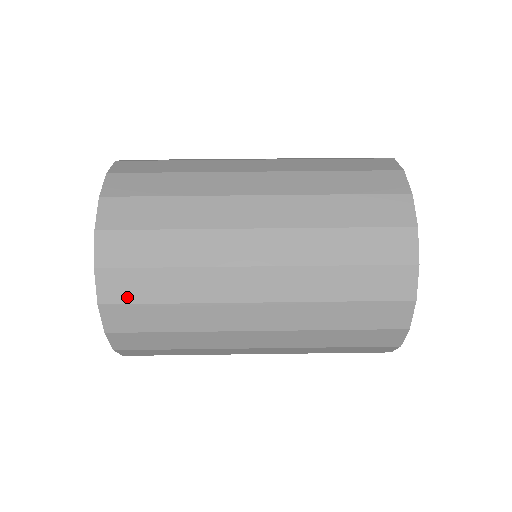
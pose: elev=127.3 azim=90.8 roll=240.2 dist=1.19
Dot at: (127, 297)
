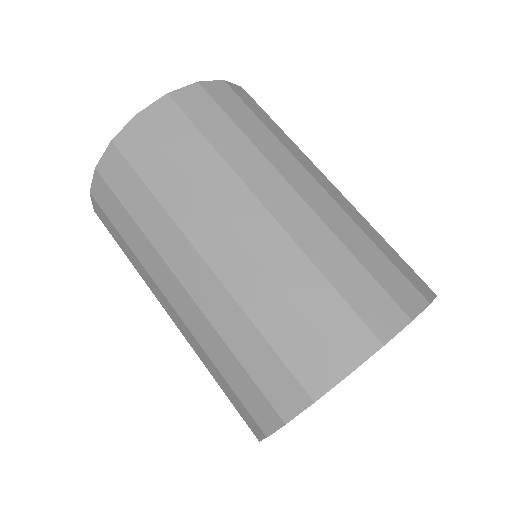
Dot at: (159, 130)
